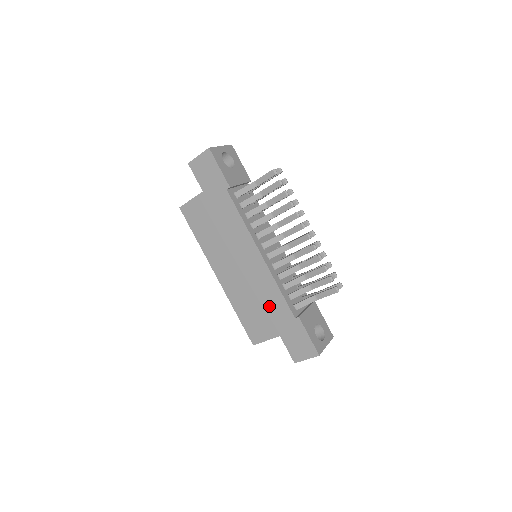
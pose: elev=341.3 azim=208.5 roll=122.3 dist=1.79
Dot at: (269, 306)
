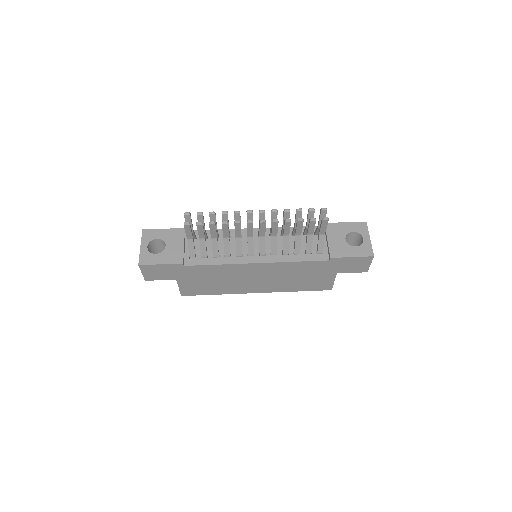
Dot at: (306, 272)
